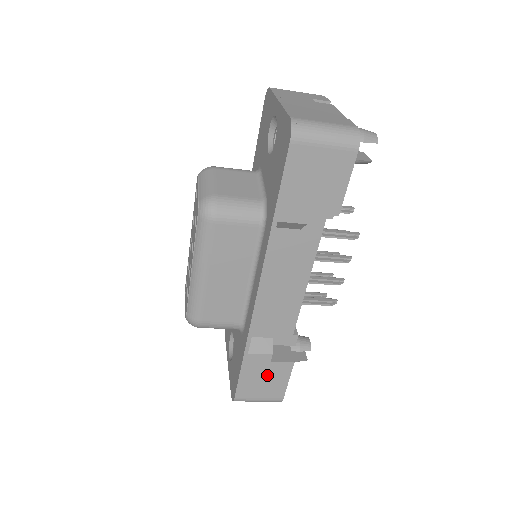
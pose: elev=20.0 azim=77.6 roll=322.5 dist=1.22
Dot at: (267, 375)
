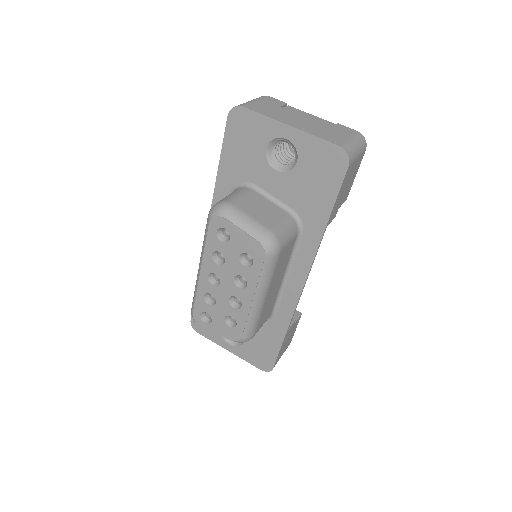
Dot at: (290, 335)
